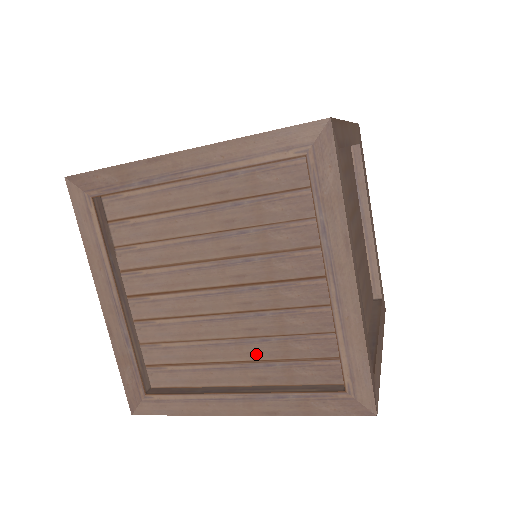
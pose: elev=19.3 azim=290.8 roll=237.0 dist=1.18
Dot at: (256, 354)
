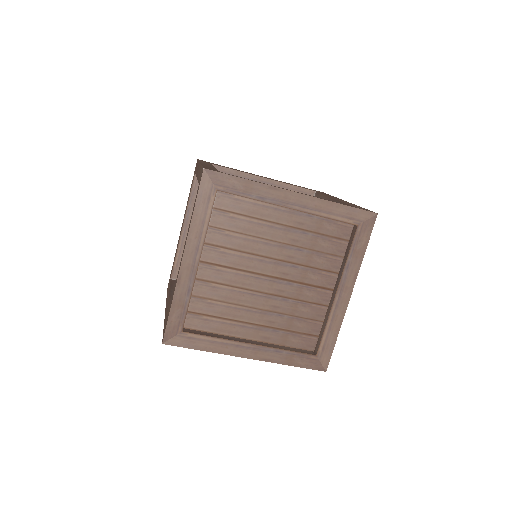
Dot at: (271, 322)
